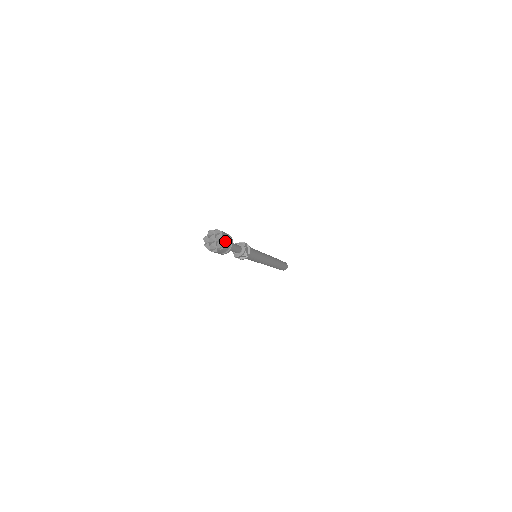
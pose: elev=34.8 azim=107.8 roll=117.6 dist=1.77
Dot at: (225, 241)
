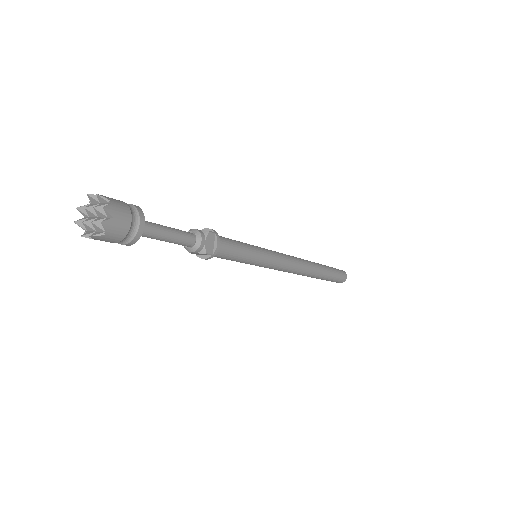
Dot at: (105, 221)
